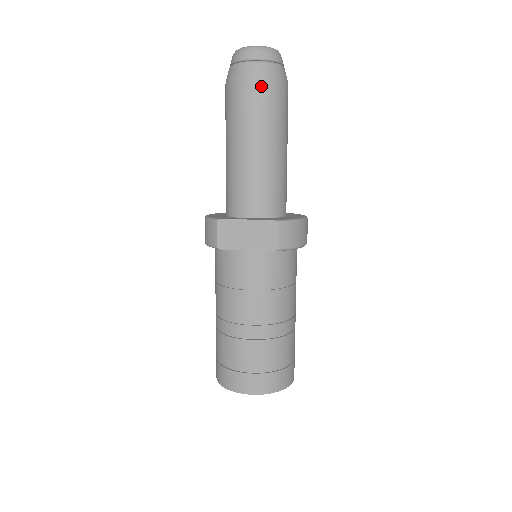
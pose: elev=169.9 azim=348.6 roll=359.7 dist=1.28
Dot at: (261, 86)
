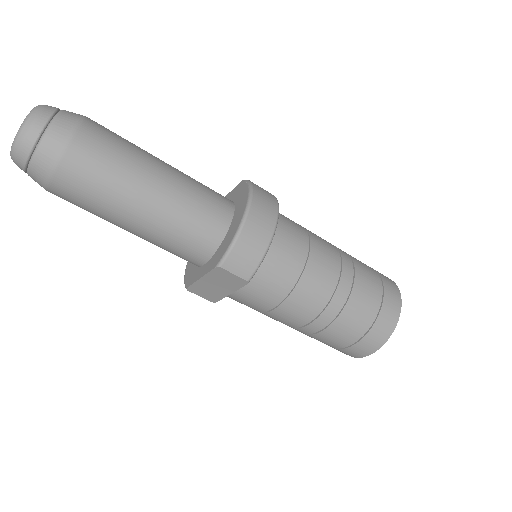
Dot at: (60, 181)
